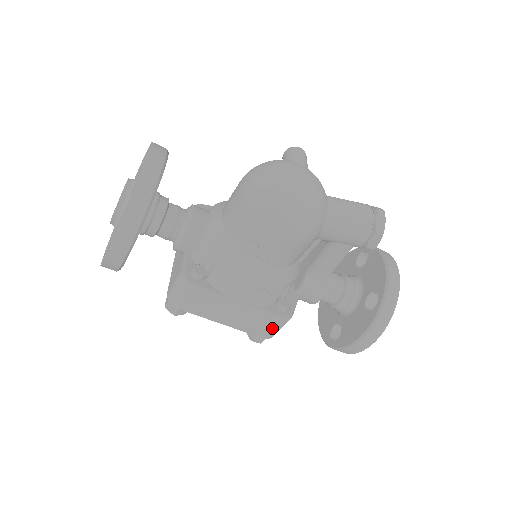
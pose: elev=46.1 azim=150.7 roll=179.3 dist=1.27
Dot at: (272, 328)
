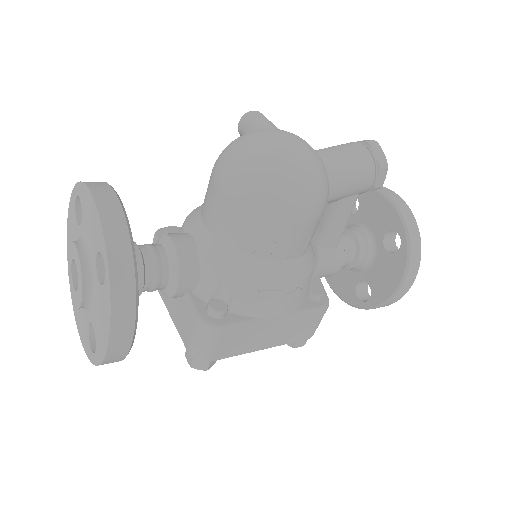
Dot at: (315, 324)
